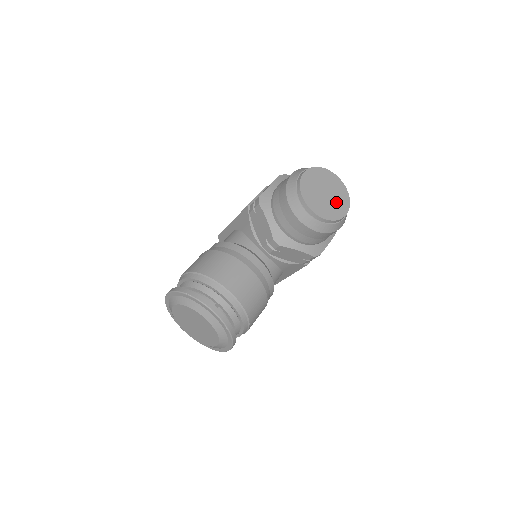
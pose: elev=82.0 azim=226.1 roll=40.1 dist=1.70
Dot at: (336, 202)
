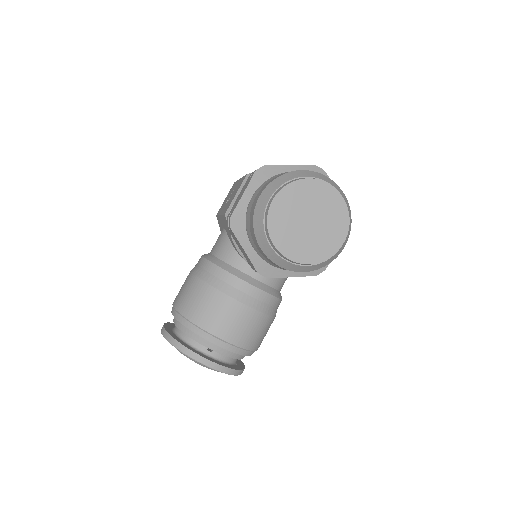
Dot at: (327, 229)
